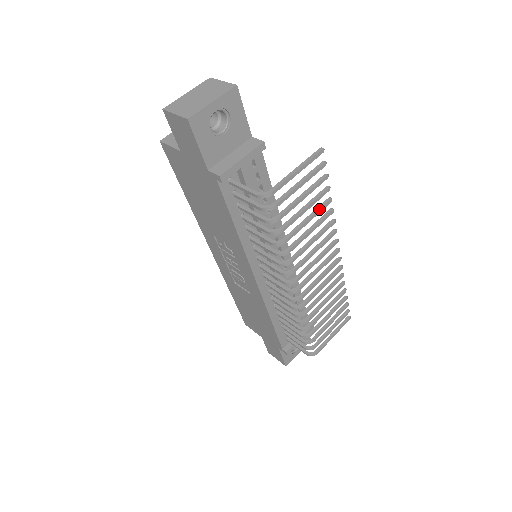
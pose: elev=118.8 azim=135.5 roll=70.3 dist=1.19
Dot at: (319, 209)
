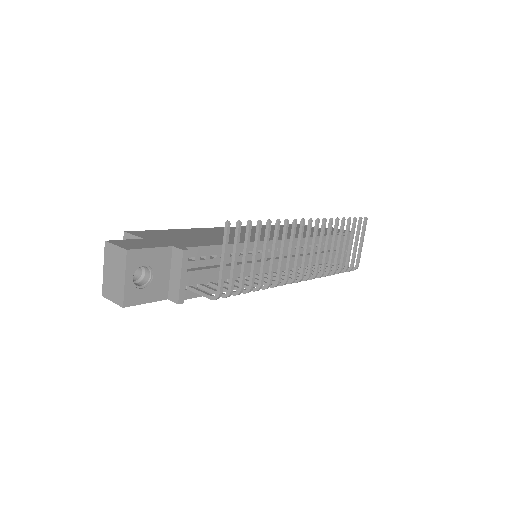
Dot at: (266, 239)
